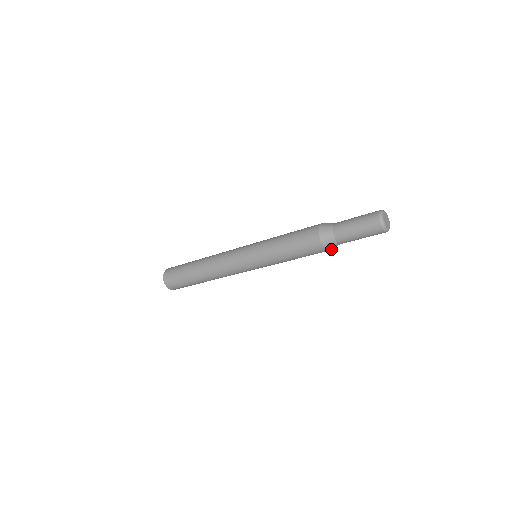
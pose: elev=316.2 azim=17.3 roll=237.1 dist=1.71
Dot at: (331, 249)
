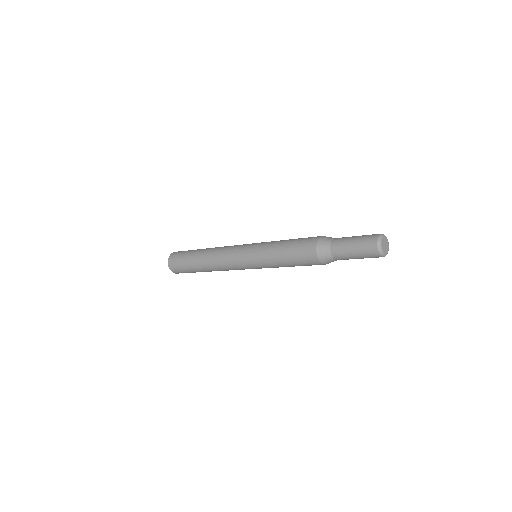
Dot at: (323, 261)
